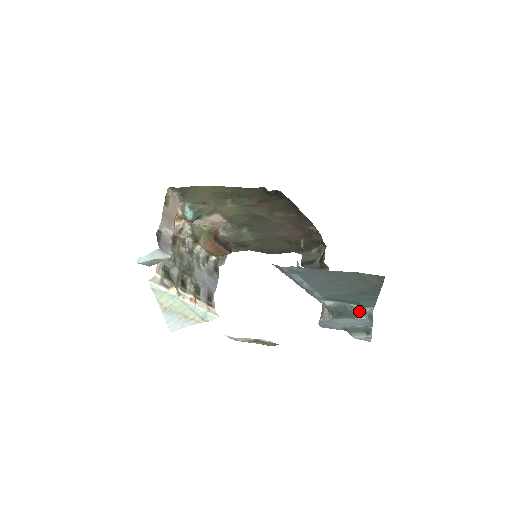
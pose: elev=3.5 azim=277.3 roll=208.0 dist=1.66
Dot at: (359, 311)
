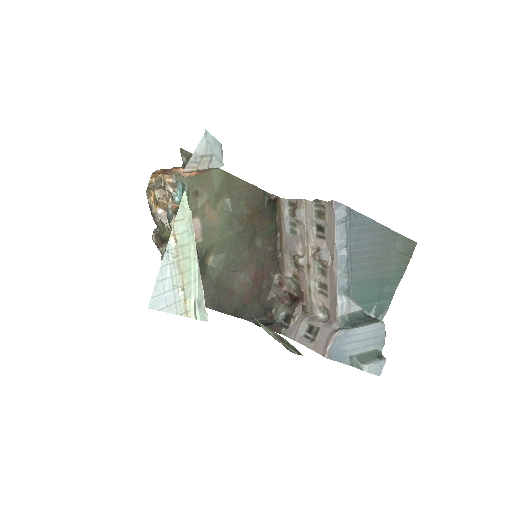
Dot at: (375, 318)
